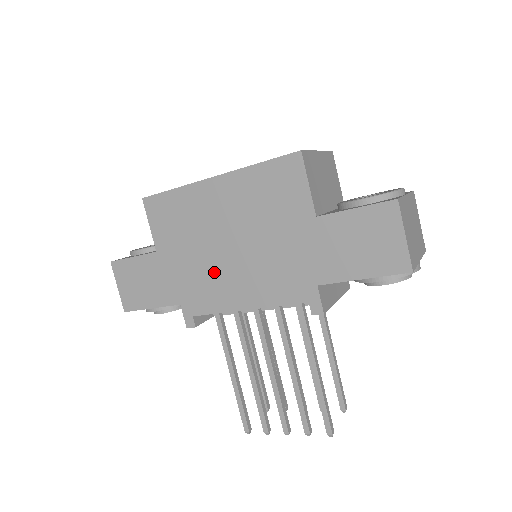
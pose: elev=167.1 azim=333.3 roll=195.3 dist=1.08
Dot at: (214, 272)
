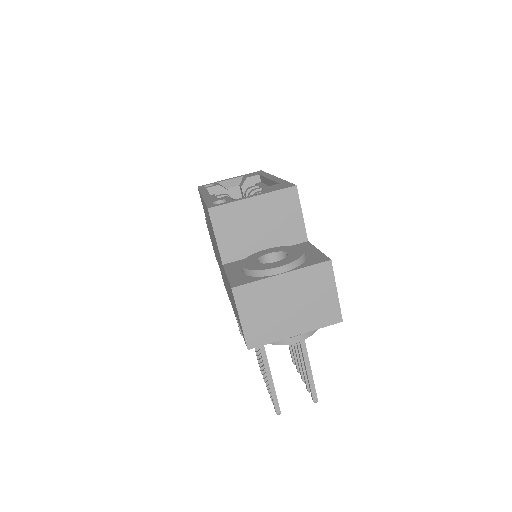
Dot at: occluded
